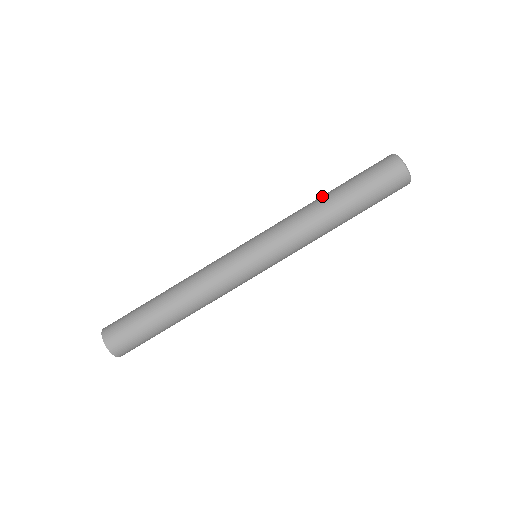
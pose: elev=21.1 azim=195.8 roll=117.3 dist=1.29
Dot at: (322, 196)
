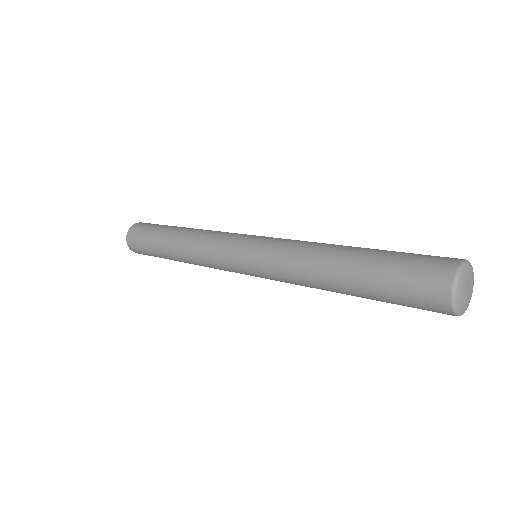
Dot at: (344, 246)
